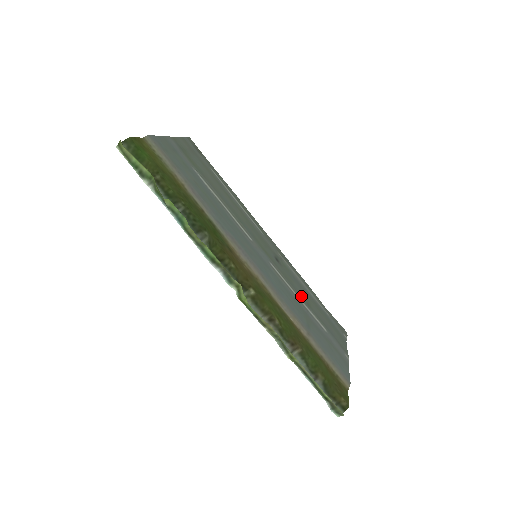
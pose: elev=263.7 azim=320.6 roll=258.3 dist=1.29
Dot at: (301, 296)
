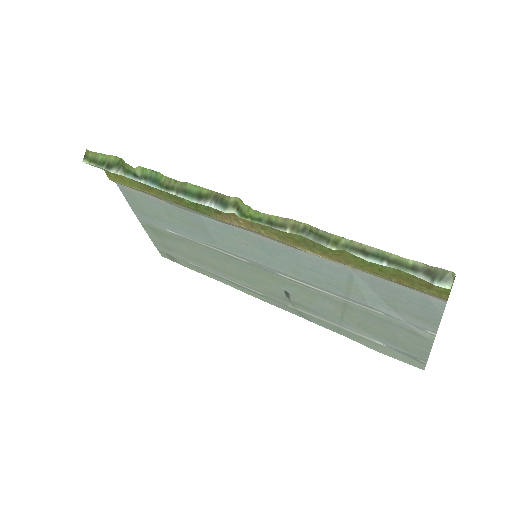
Dot at: (332, 300)
